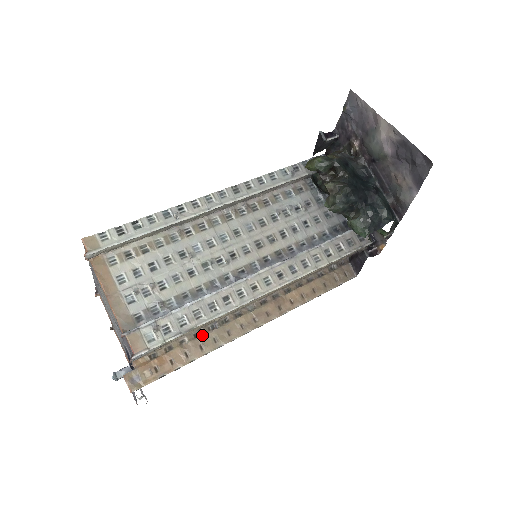
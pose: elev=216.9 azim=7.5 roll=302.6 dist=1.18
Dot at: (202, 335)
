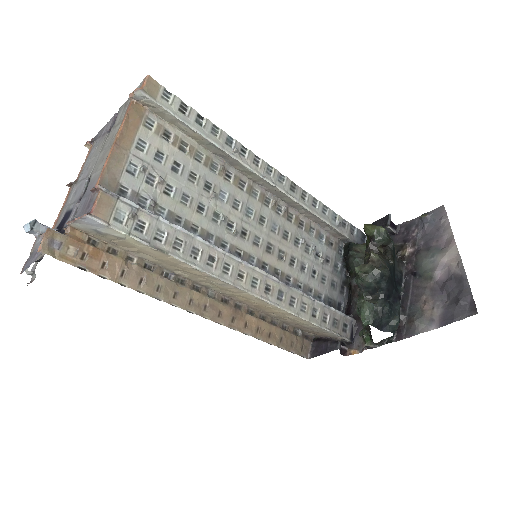
Dot at: (152, 272)
